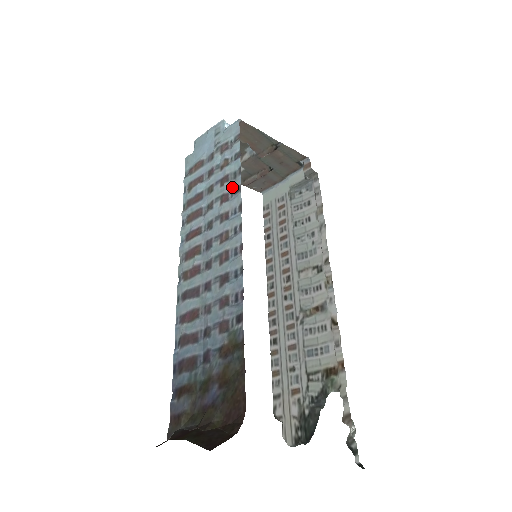
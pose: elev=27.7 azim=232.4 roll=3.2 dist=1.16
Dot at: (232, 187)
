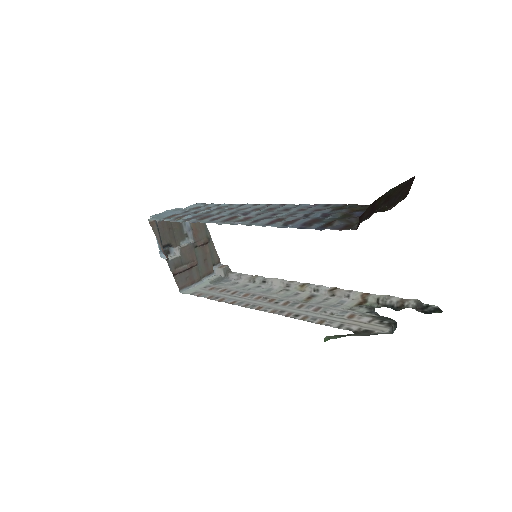
Dot at: (233, 206)
